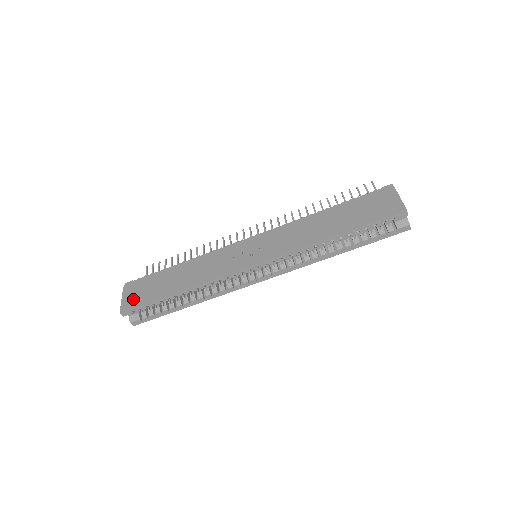
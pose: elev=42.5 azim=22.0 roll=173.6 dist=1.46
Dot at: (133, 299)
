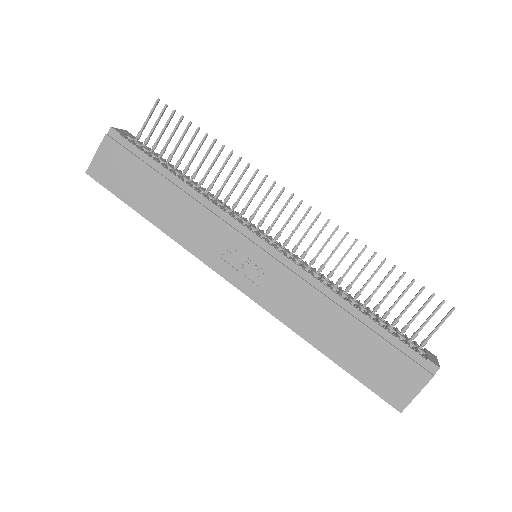
Dot at: (106, 170)
